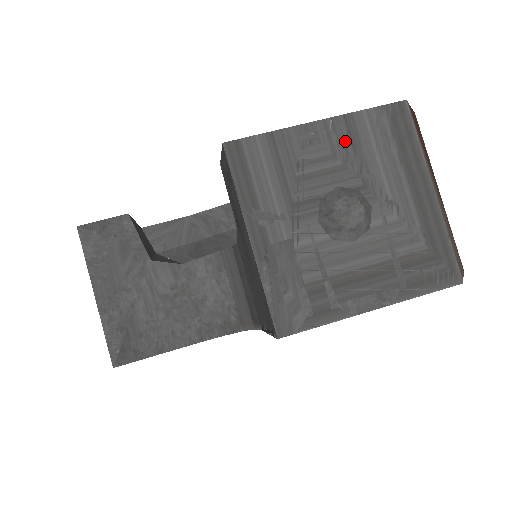
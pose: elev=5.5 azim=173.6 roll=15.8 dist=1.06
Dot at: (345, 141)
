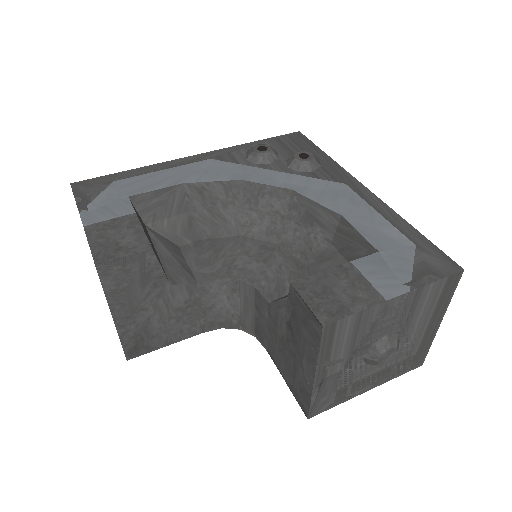
Dot at: (408, 306)
